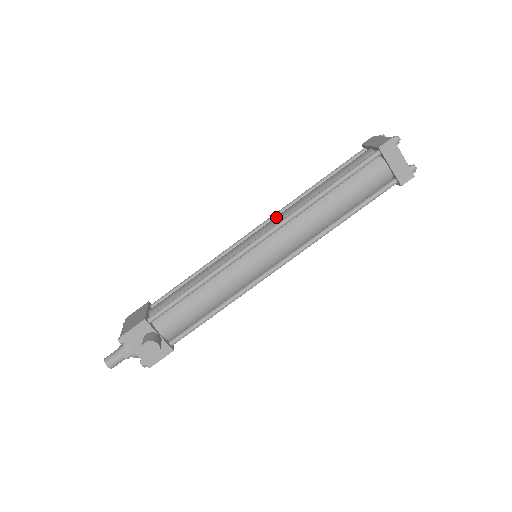
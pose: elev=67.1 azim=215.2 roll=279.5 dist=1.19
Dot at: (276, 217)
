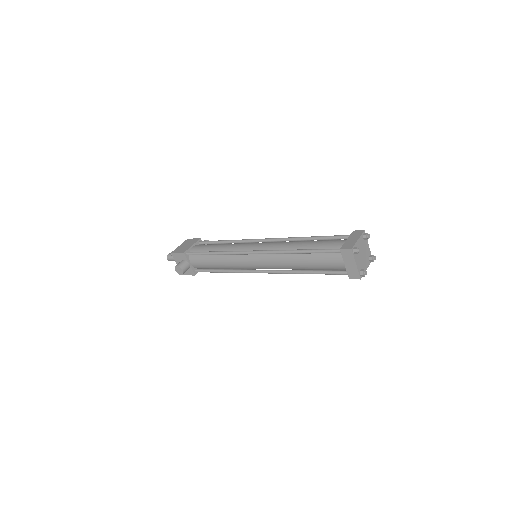
Dot at: (274, 243)
